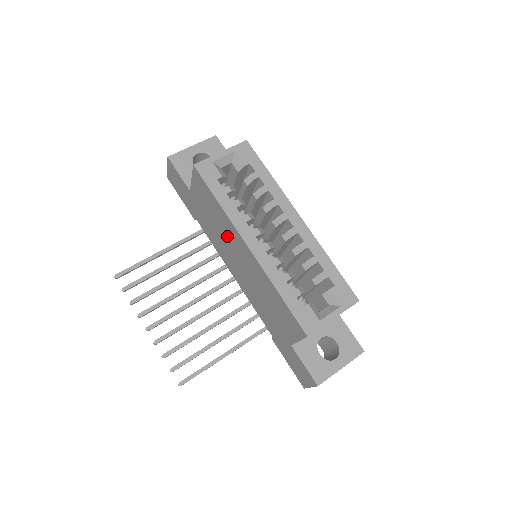
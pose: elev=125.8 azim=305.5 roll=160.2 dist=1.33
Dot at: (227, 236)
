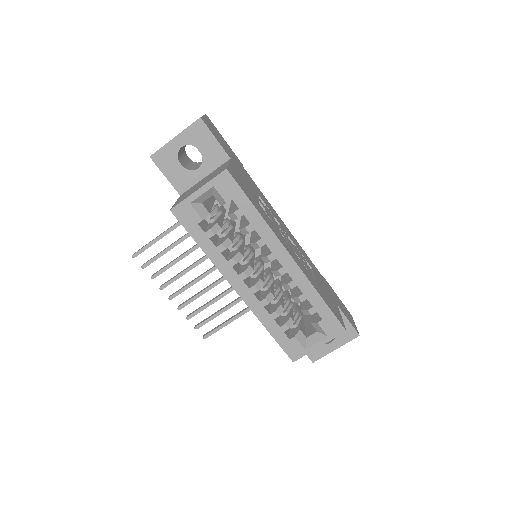
Dot at: occluded
